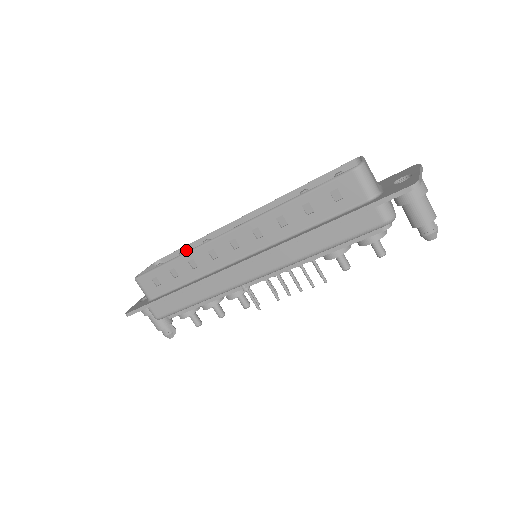
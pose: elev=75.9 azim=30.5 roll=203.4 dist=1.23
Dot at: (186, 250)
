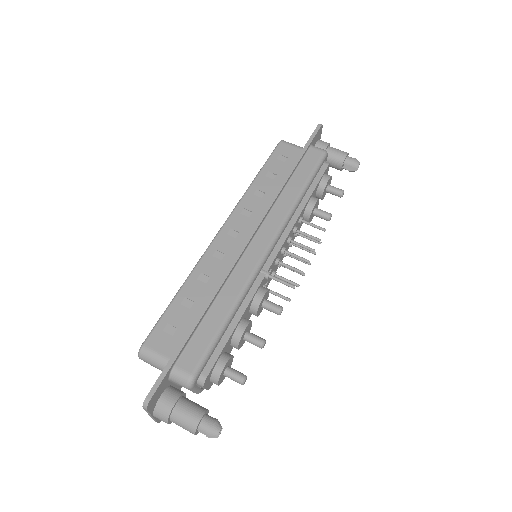
Dot at: occluded
